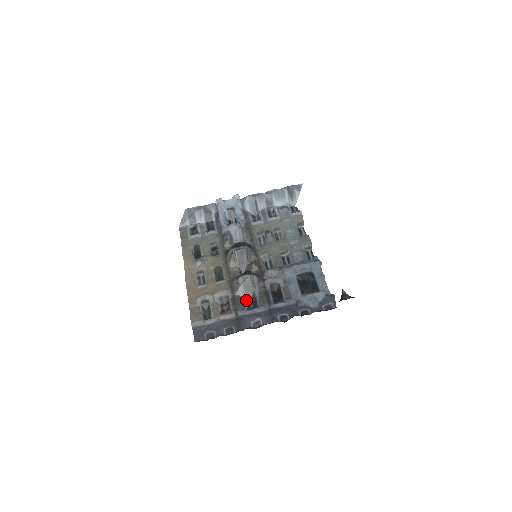
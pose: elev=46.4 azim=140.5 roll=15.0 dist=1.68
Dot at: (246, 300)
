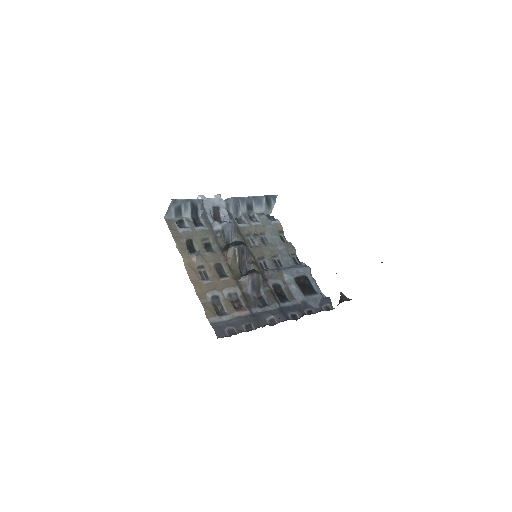
Dot at: (254, 298)
